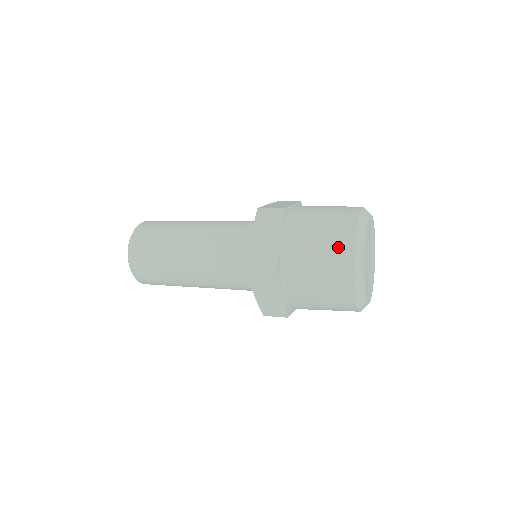
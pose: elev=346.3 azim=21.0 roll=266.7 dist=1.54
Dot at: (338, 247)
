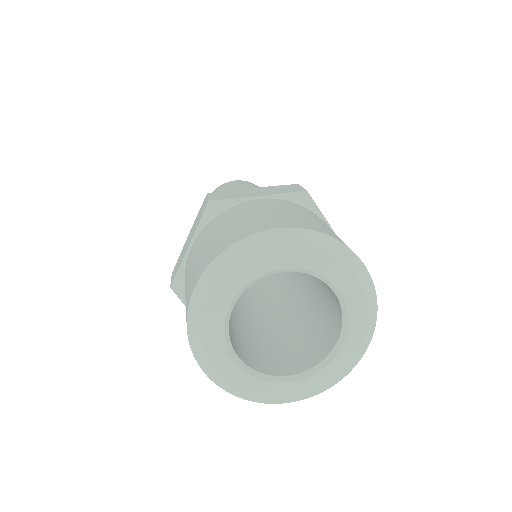
Dot at: (190, 284)
